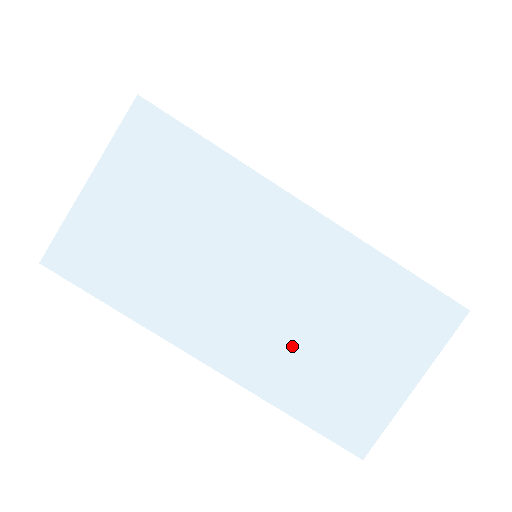
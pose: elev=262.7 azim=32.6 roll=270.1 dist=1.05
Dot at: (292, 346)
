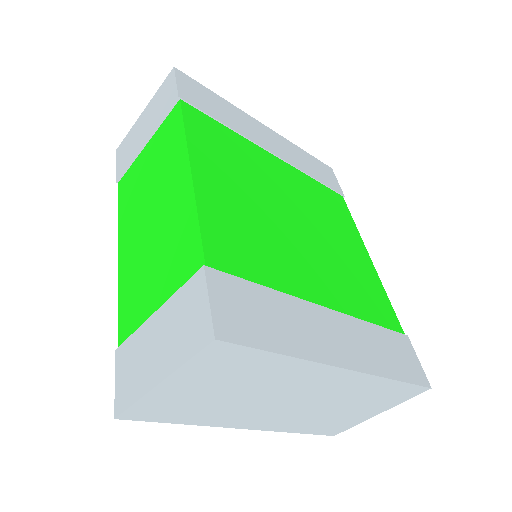
Dot at: (308, 415)
